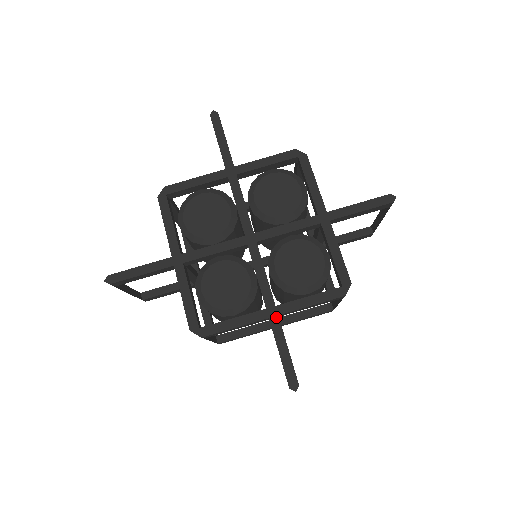
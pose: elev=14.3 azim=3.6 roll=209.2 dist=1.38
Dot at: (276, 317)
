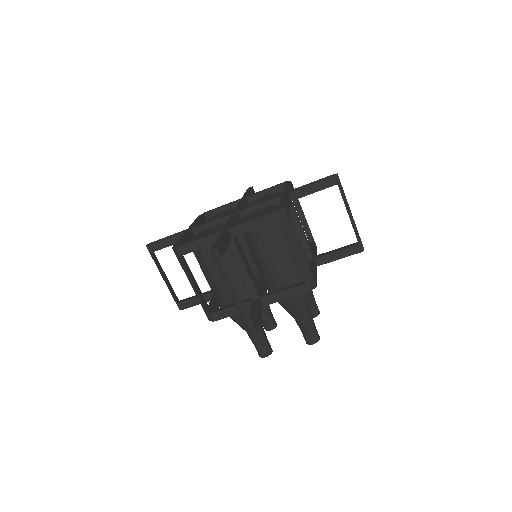
Dot at: (226, 229)
